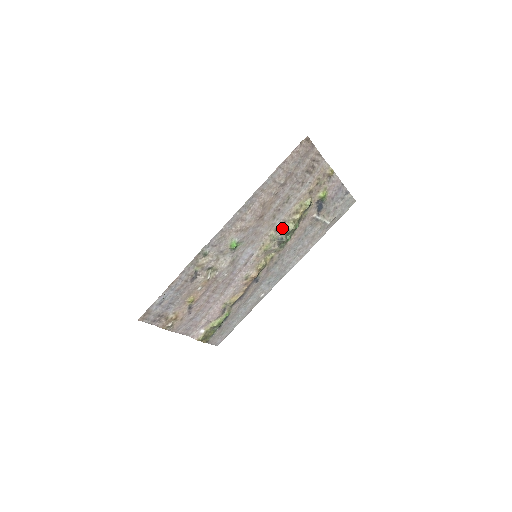
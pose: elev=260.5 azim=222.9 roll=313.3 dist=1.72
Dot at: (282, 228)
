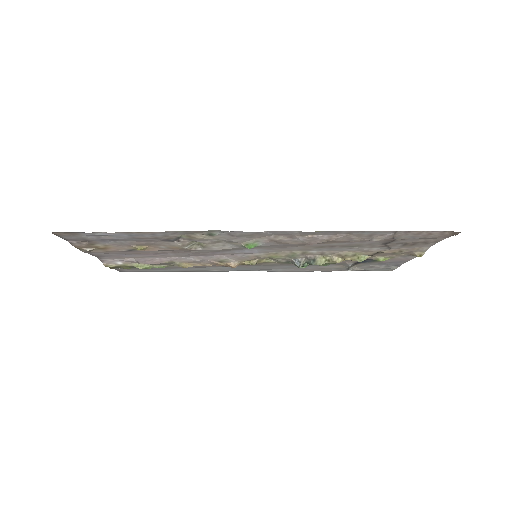
Dot at: (311, 255)
